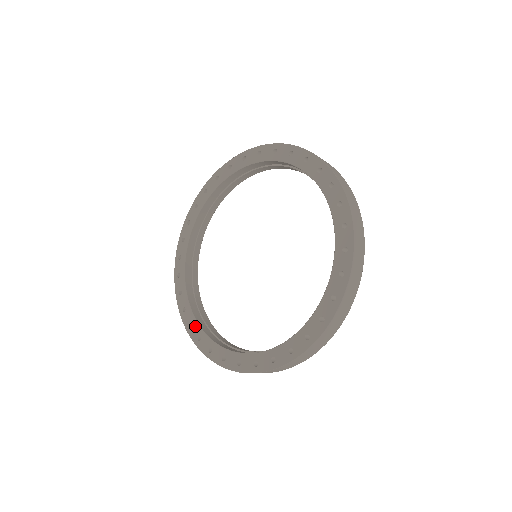
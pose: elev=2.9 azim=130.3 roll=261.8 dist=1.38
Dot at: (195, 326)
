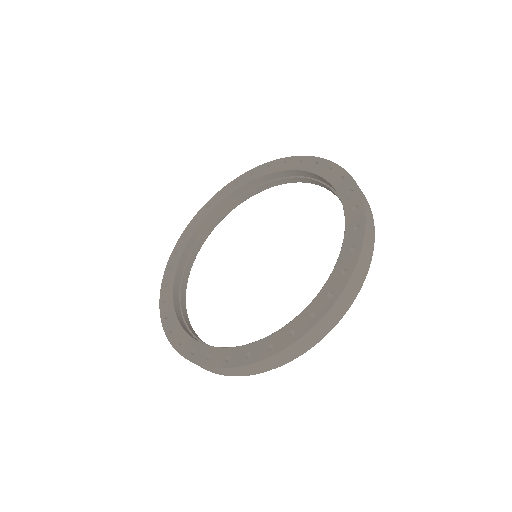
Dot at: (185, 241)
